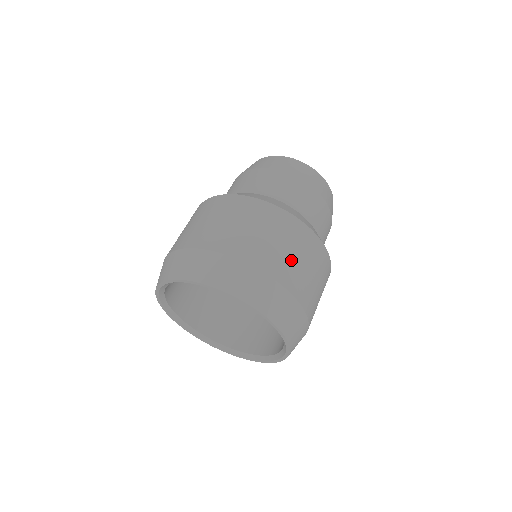
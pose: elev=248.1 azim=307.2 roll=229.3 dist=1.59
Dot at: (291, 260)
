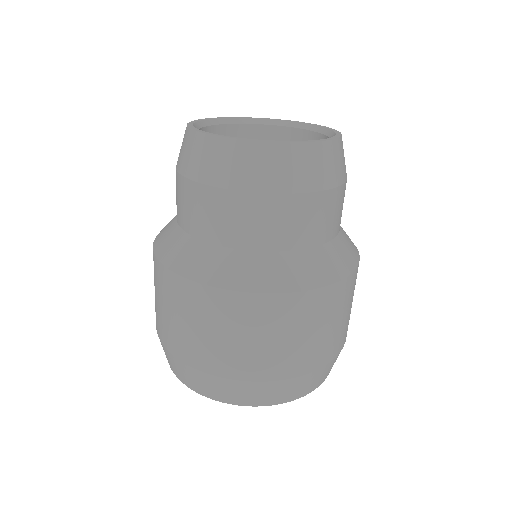
Dot at: (276, 349)
